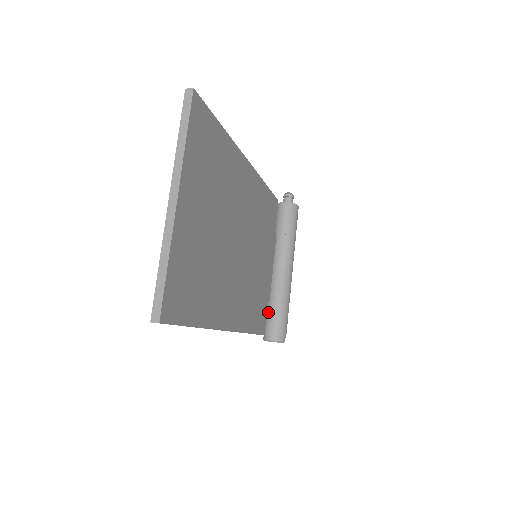
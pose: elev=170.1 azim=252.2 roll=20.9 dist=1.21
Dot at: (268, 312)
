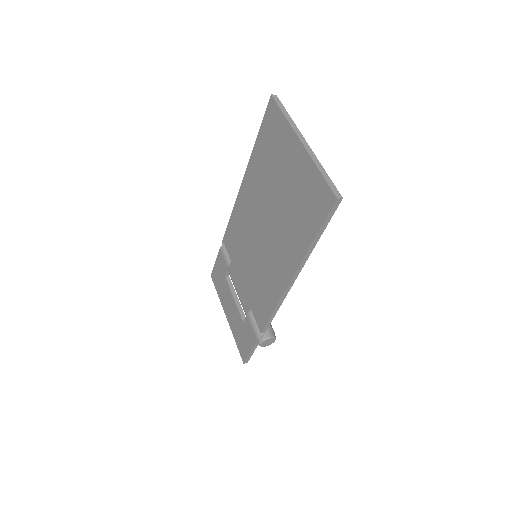
Dot at: occluded
